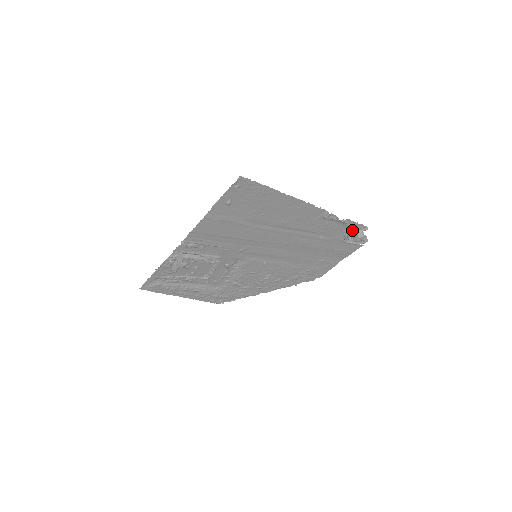
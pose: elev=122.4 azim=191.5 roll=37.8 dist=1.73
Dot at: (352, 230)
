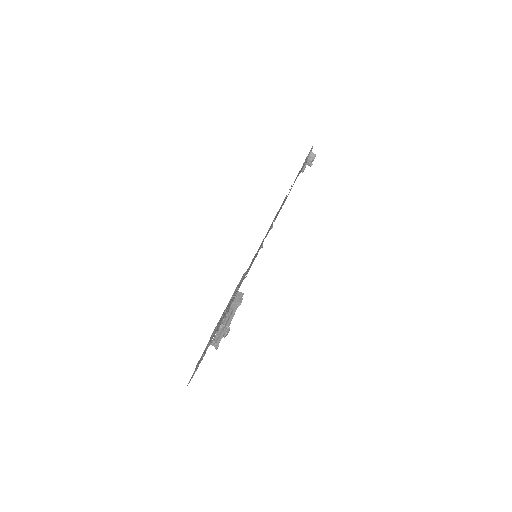
Dot at: occluded
